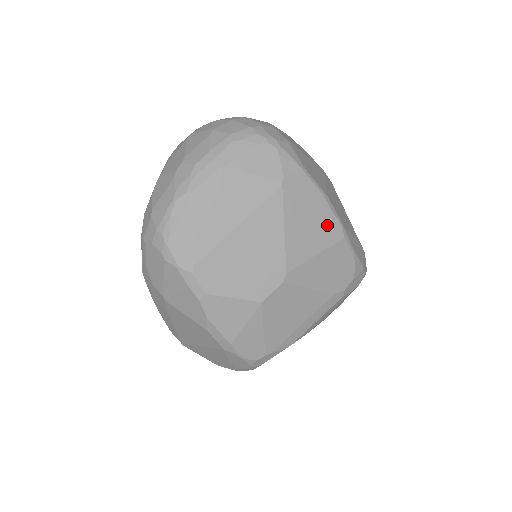
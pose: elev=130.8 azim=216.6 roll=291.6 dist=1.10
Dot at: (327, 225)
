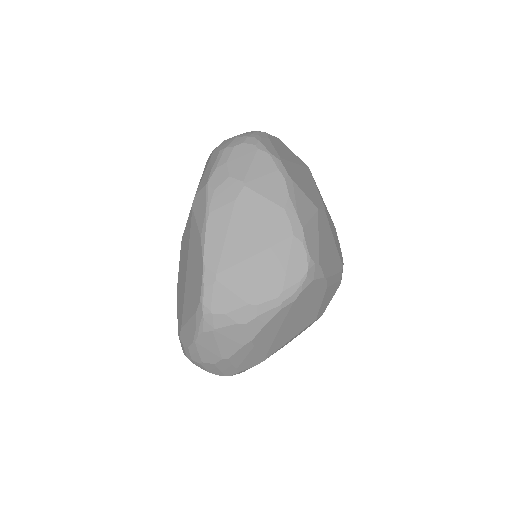
Dot at: (328, 212)
